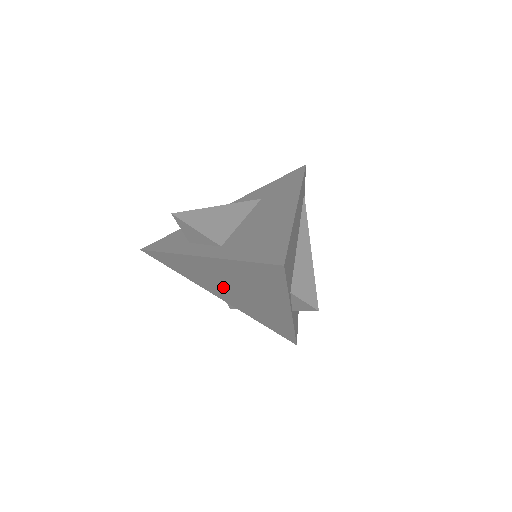
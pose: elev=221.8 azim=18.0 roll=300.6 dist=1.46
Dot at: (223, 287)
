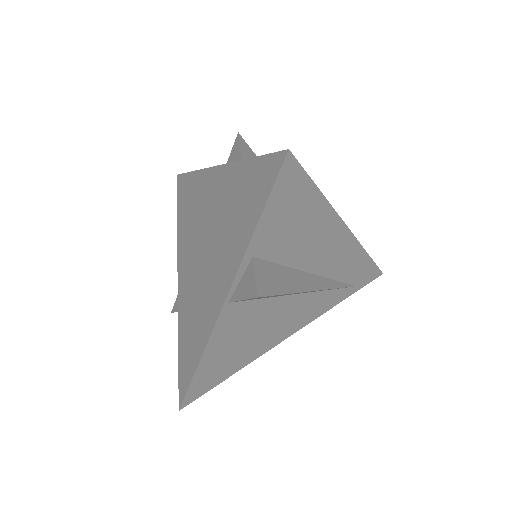
Dot at: (196, 243)
